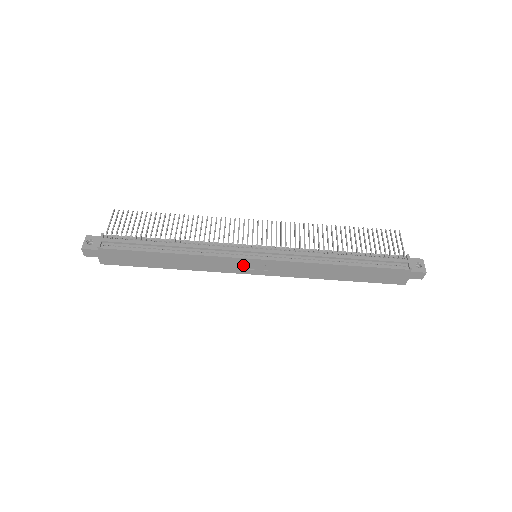
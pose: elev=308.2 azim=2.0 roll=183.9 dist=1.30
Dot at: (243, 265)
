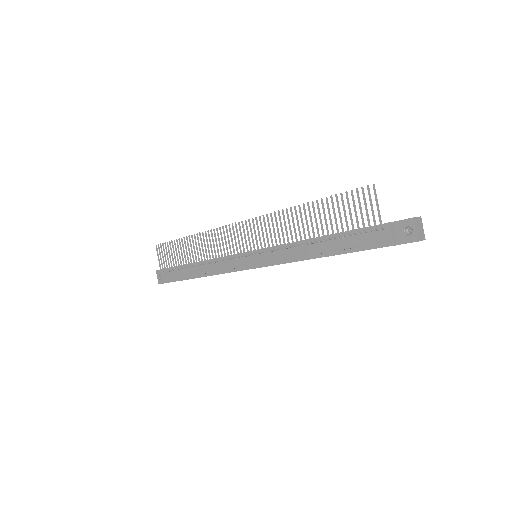
Dot at: occluded
